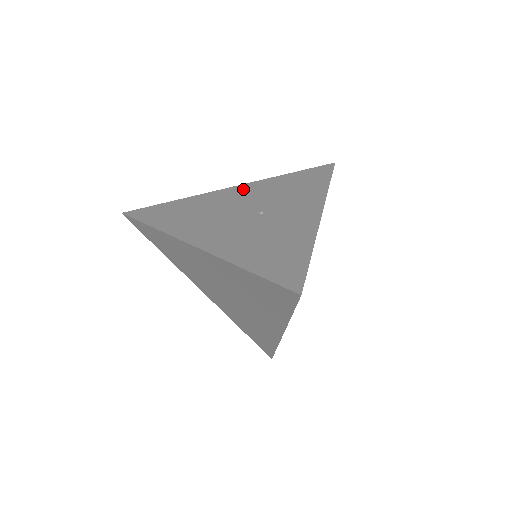
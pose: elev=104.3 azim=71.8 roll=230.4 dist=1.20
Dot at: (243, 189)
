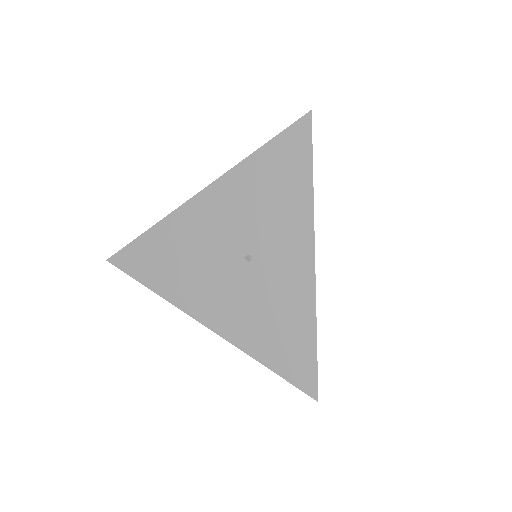
Dot at: (213, 200)
